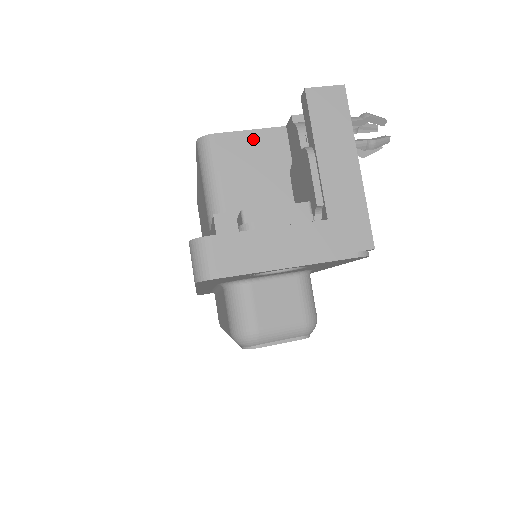
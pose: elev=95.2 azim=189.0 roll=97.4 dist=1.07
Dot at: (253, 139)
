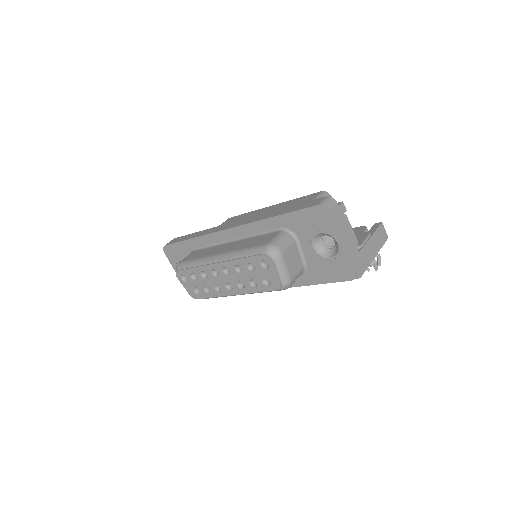
Dot at: occluded
